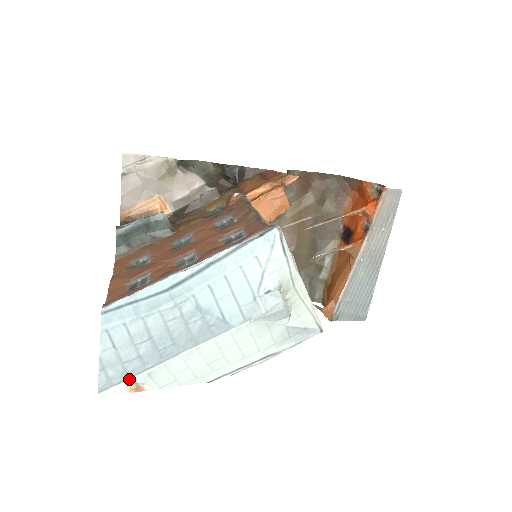
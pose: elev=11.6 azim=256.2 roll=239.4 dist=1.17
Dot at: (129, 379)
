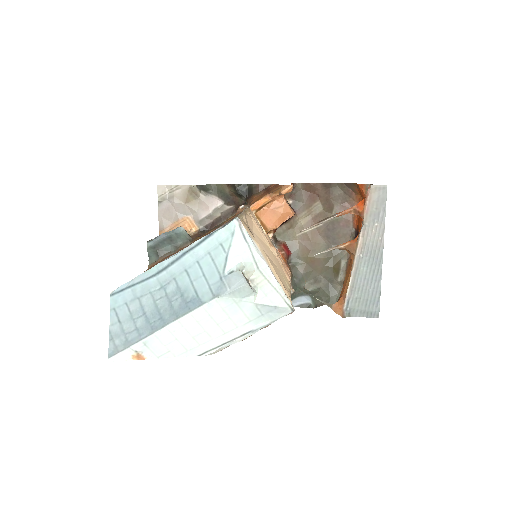
Dot at: (130, 347)
